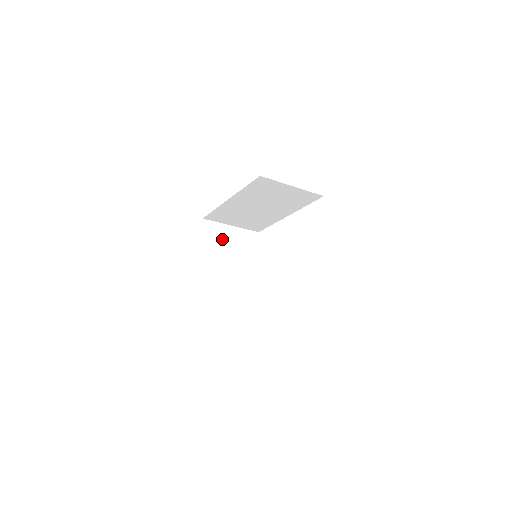
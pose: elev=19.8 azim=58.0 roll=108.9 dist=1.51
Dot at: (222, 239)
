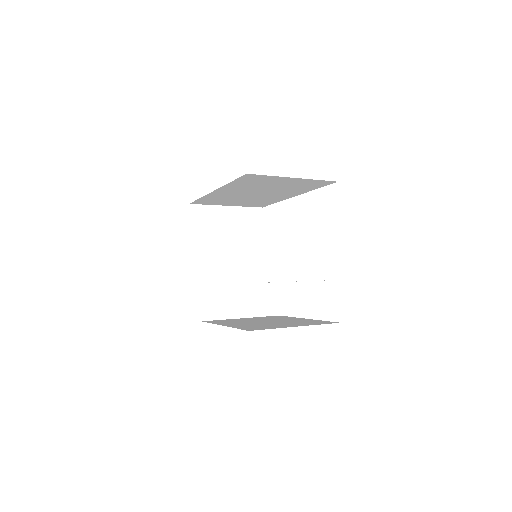
Dot at: (216, 226)
